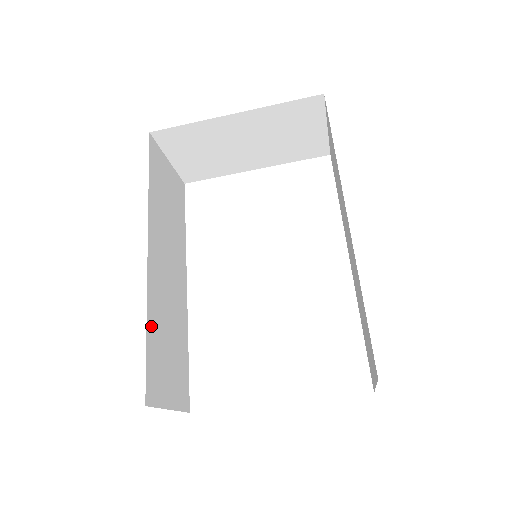
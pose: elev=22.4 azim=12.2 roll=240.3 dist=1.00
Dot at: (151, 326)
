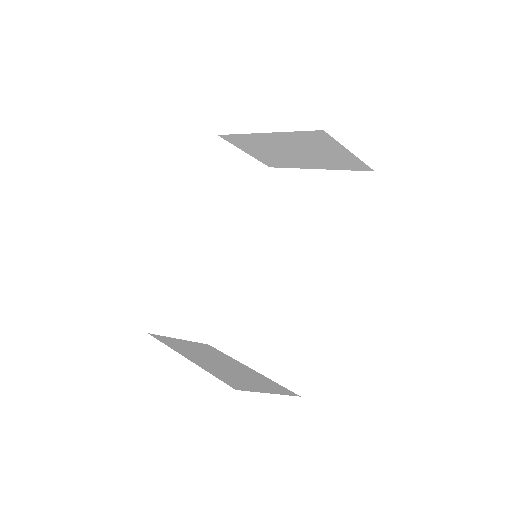
Dot at: (171, 284)
